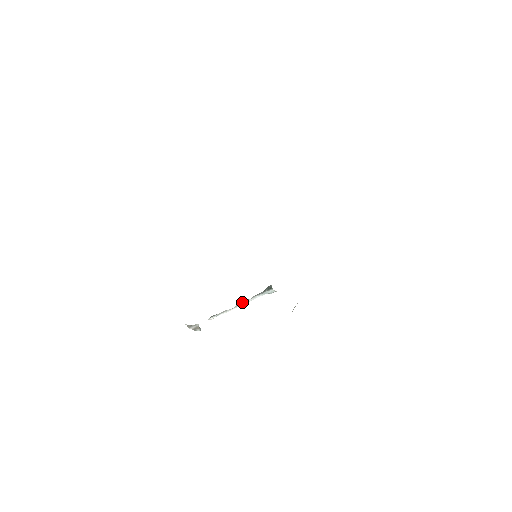
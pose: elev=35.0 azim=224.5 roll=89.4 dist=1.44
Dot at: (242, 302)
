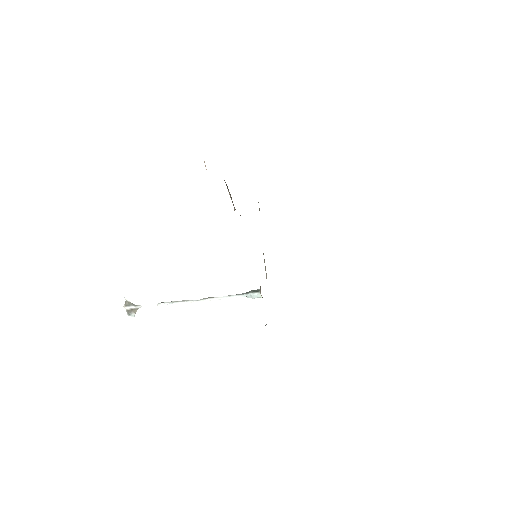
Dot at: (214, 297)
